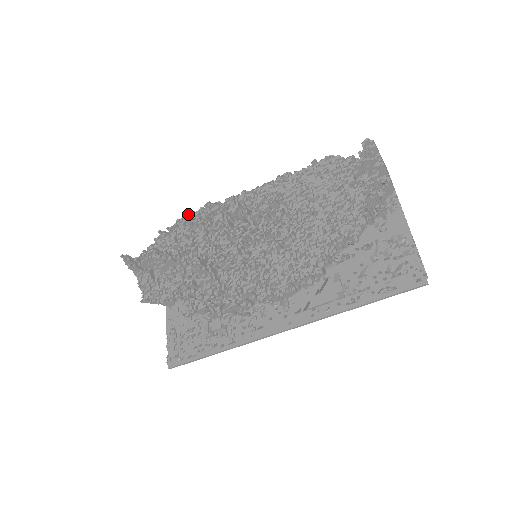
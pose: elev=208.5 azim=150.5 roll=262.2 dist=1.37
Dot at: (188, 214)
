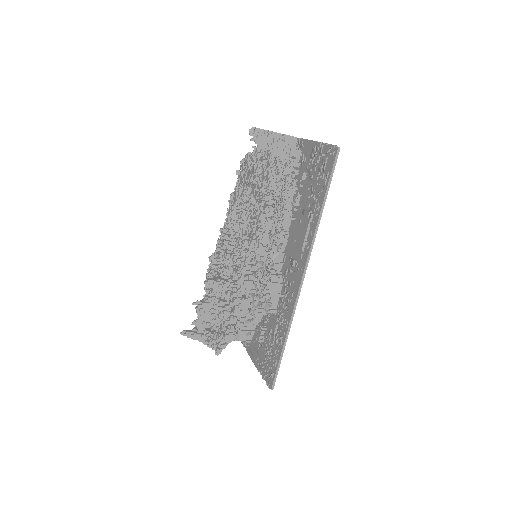
Dot at: (206, 277)
